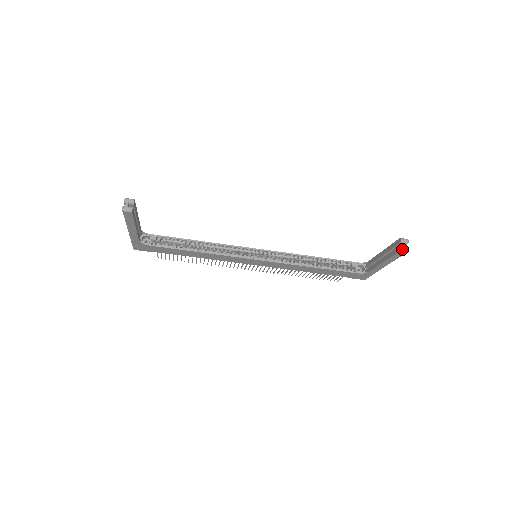
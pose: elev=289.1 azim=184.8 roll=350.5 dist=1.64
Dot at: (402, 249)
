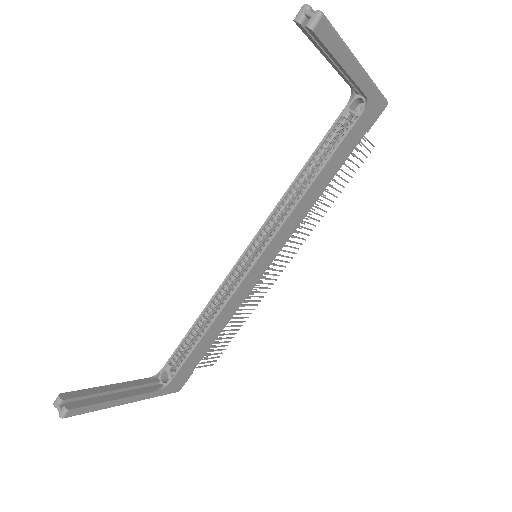
Dot at: (311, 26)
